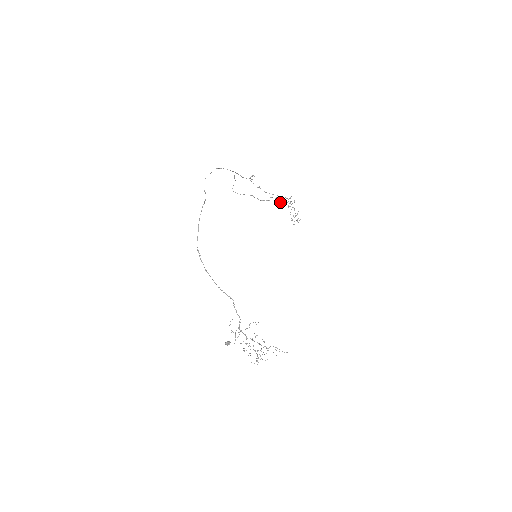
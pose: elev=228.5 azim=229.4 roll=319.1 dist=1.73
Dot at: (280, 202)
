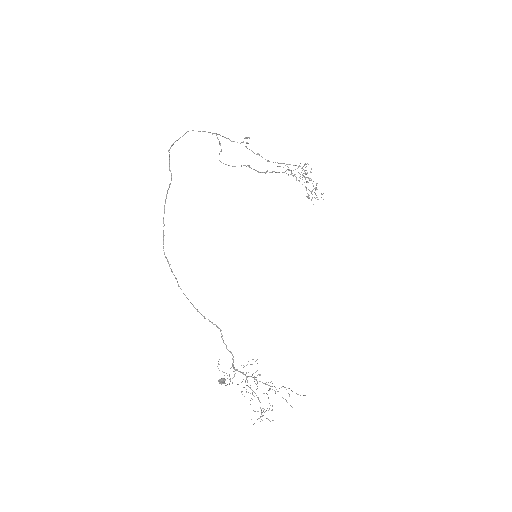
Dot at: occluded
